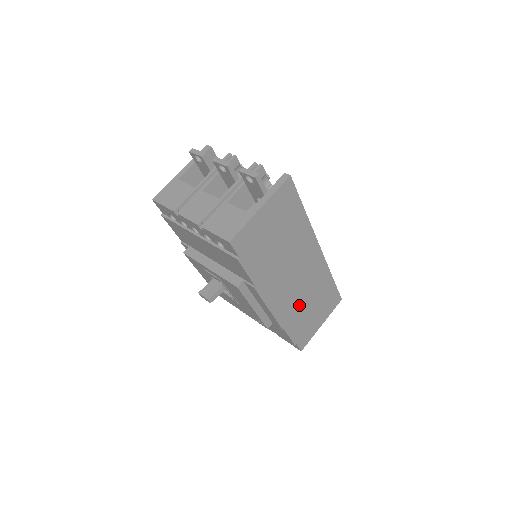
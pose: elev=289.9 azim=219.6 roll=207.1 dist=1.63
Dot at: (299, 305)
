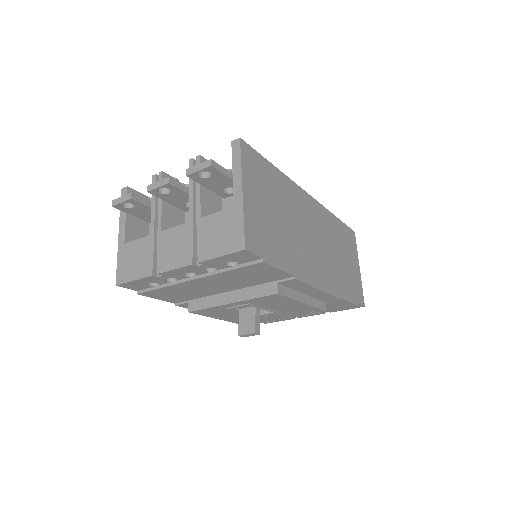
Dot at: (334, 265)
